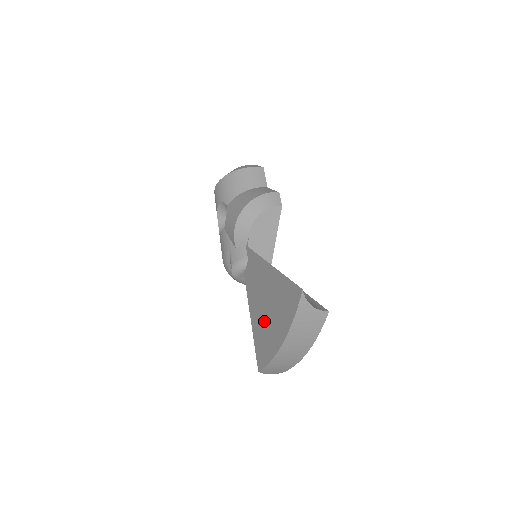
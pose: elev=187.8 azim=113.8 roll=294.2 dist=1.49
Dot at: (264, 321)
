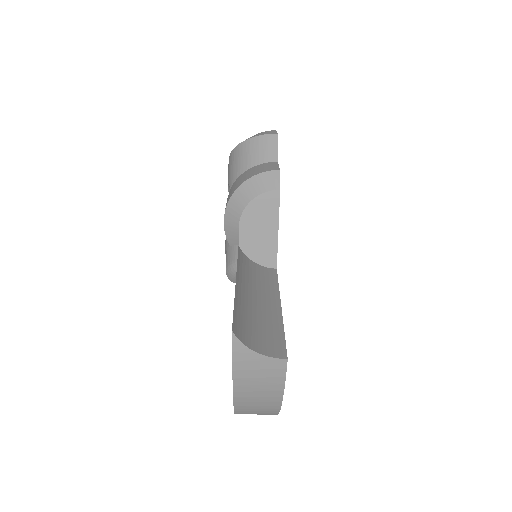
Dot at: occluded
